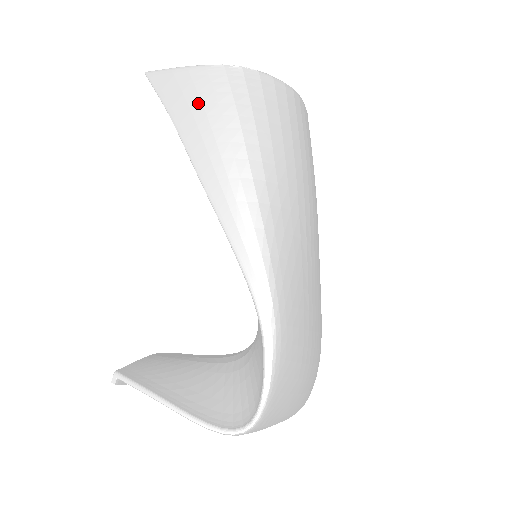
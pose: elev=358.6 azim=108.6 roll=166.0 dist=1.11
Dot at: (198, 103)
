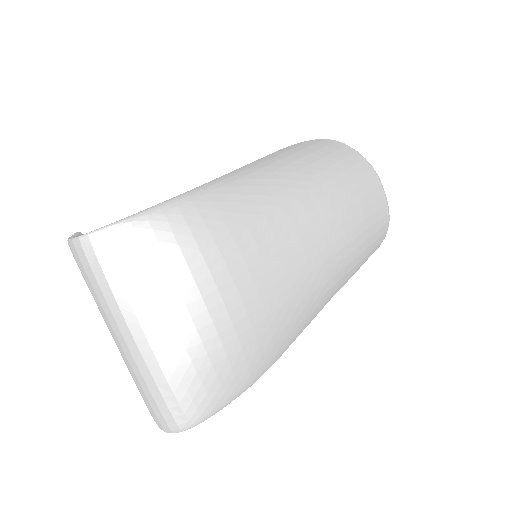
Dot at: (289, 147)
